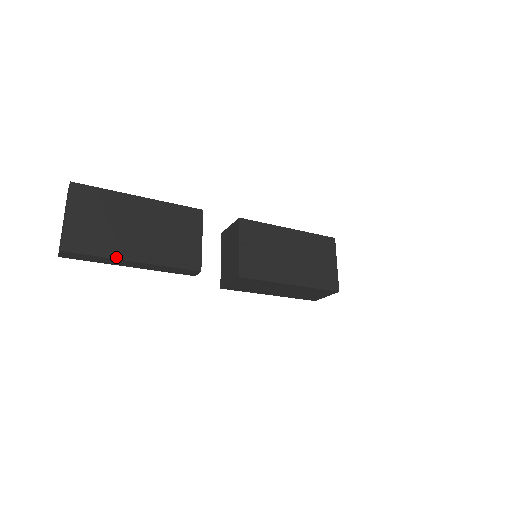
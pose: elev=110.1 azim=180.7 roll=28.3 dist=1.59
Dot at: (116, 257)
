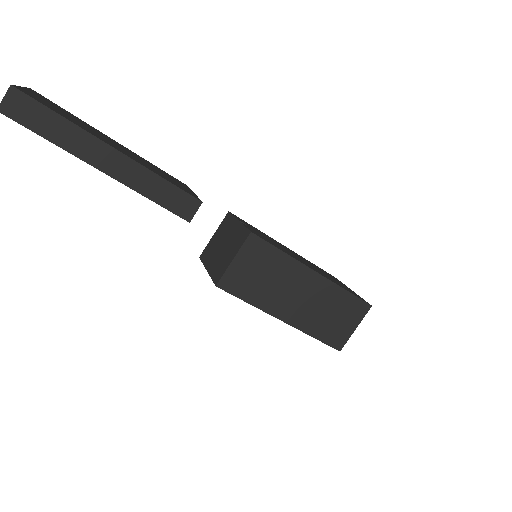
Dot at: (89, 132)
